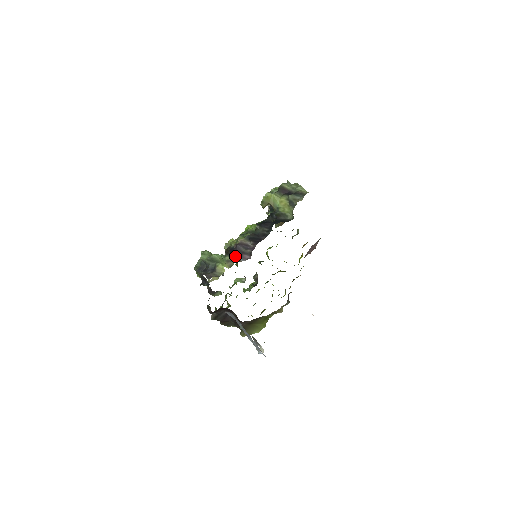
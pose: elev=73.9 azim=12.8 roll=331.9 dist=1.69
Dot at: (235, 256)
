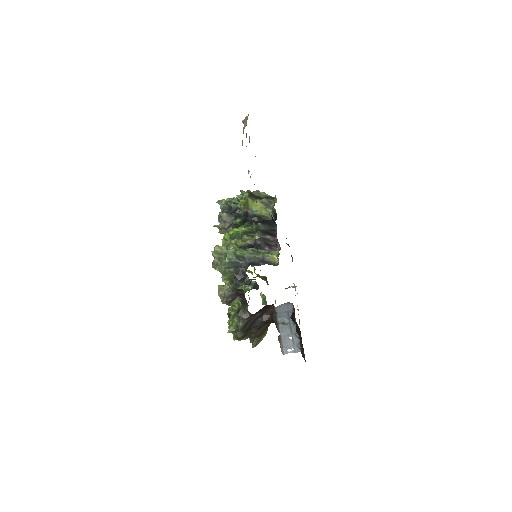
Dot at: (266, 249)
